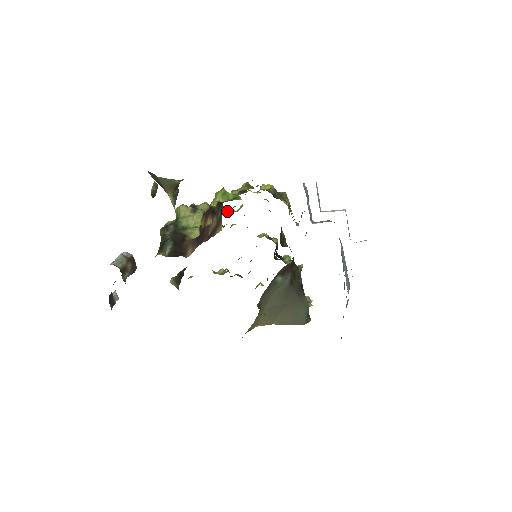
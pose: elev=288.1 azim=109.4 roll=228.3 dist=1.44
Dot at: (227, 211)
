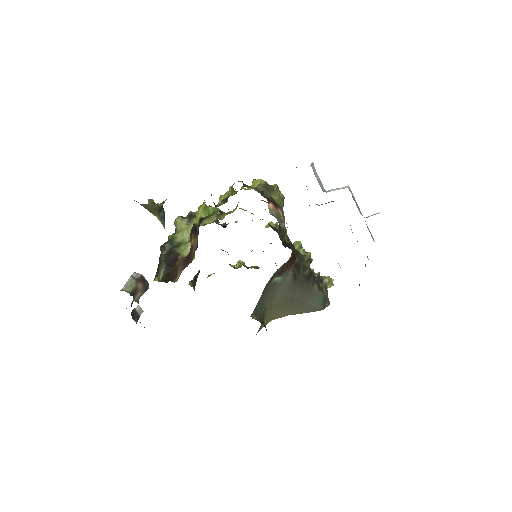
Dot at: (222, 215)
